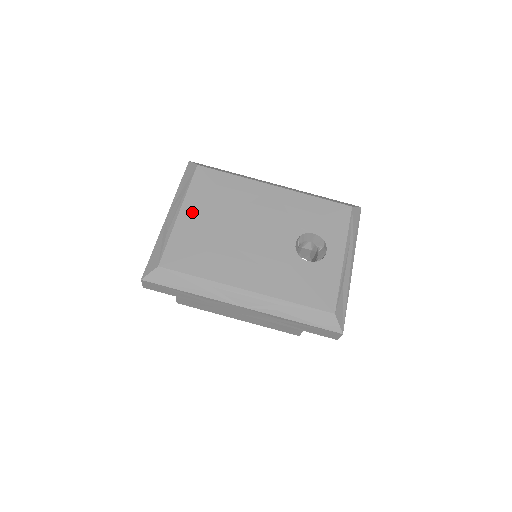
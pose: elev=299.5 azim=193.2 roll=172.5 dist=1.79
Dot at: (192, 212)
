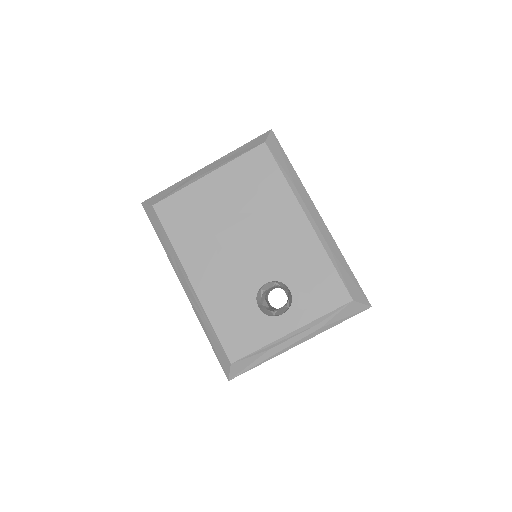
Dot at: (217, 183)
